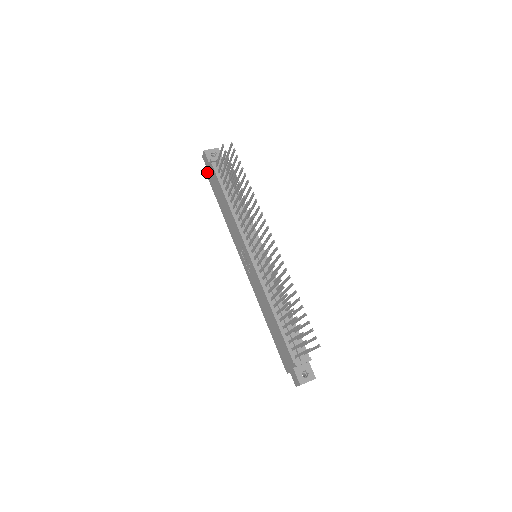
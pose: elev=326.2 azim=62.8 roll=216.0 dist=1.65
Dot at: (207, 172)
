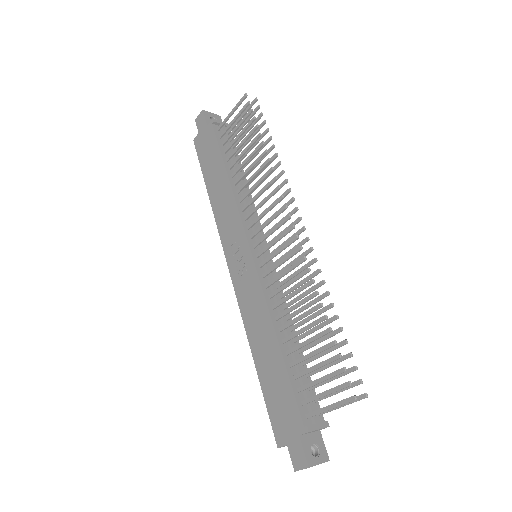
Dot at: (197, 140)
